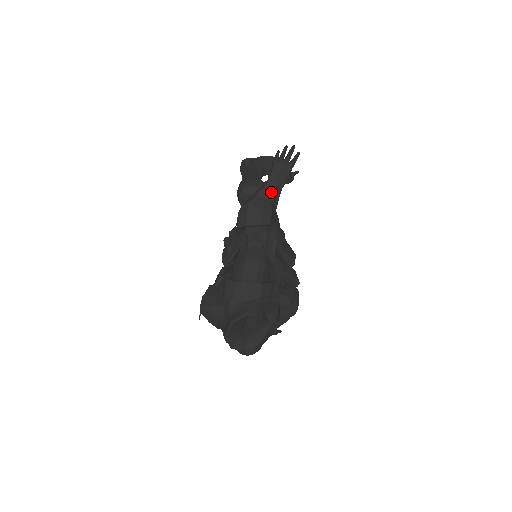
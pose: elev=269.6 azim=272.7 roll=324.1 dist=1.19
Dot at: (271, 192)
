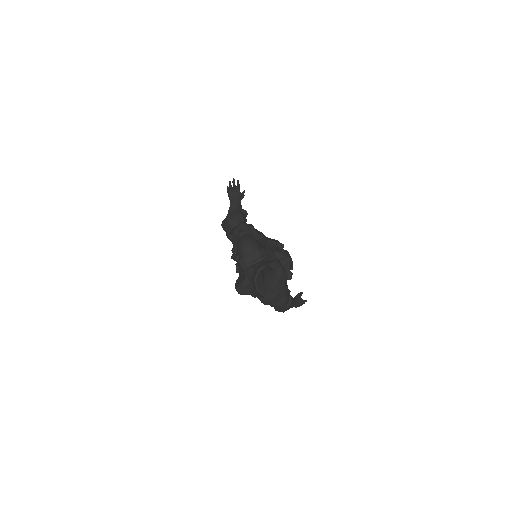
Dot at: (235, 206)
